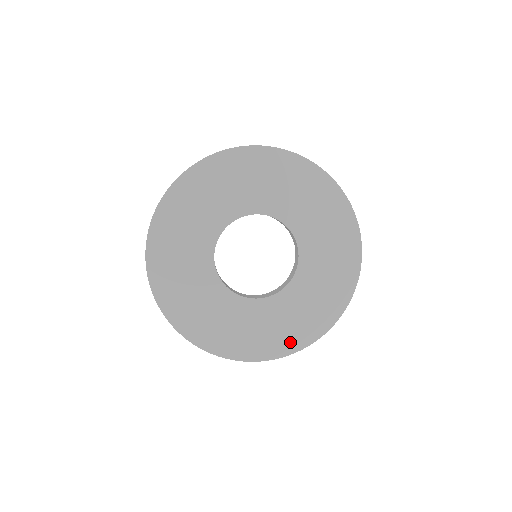
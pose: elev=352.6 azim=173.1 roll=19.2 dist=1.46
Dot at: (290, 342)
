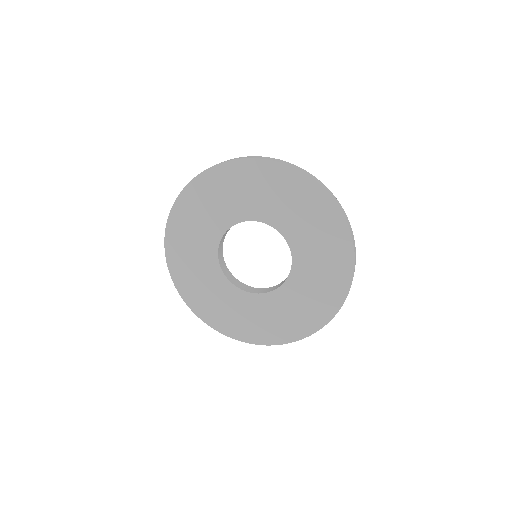
Dot at: (307, 324)
